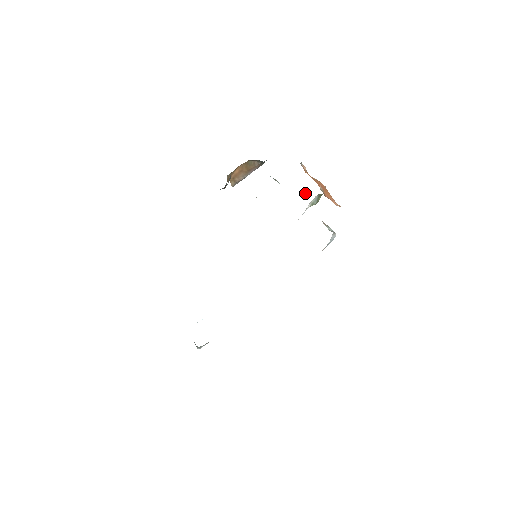
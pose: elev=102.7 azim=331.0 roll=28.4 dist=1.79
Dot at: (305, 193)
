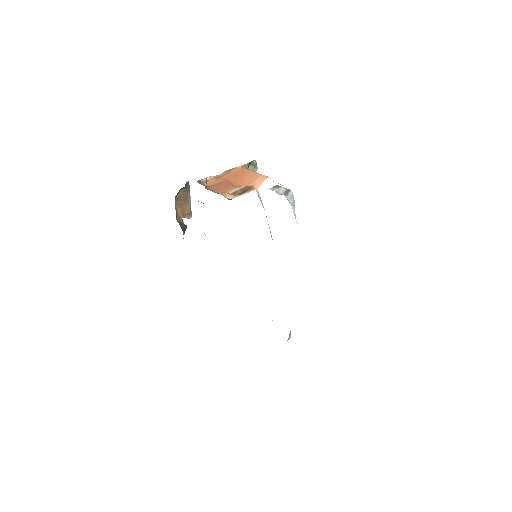
Dot at: occluded
